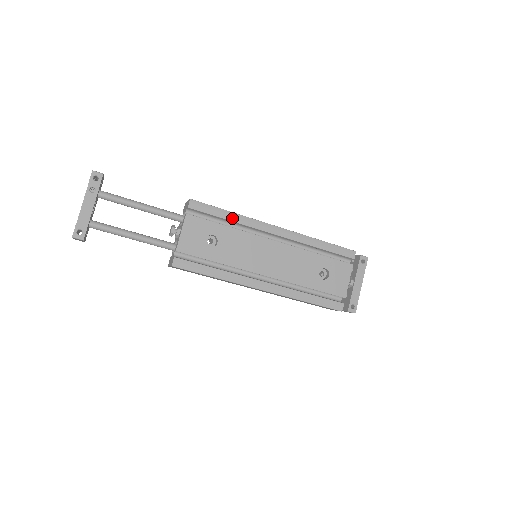
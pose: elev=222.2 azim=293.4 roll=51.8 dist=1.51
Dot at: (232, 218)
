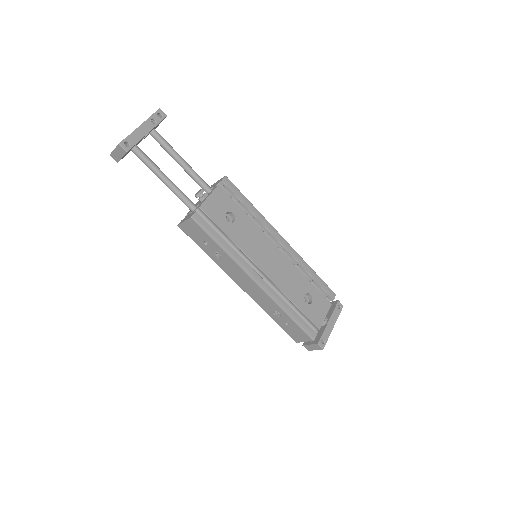
Dot at: (252, 210)
